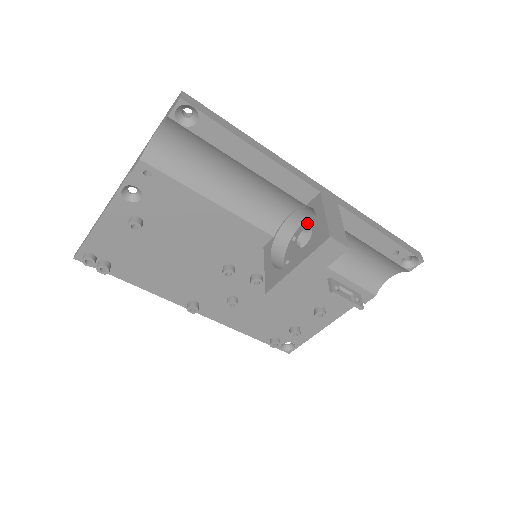
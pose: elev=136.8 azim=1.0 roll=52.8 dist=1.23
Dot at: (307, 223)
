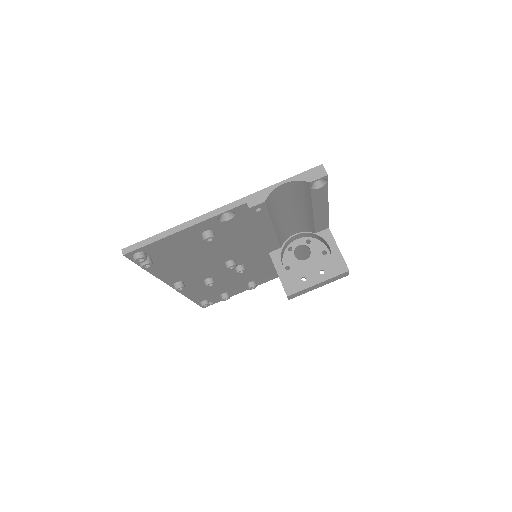
Dot at: (303, 241)
